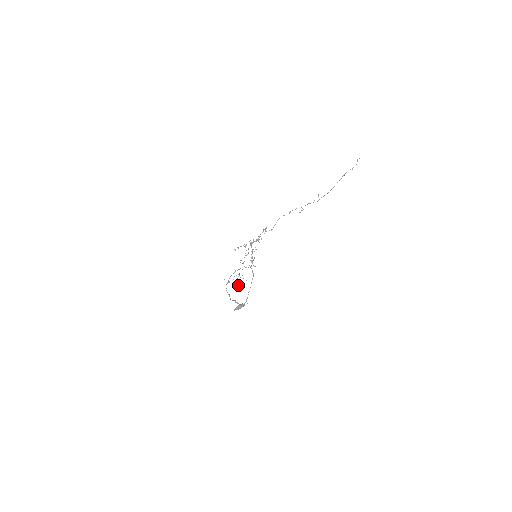
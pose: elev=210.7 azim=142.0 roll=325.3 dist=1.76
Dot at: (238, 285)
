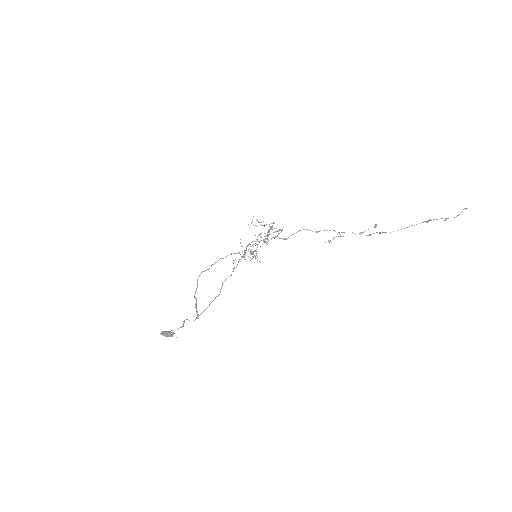
Dot at: occluded
